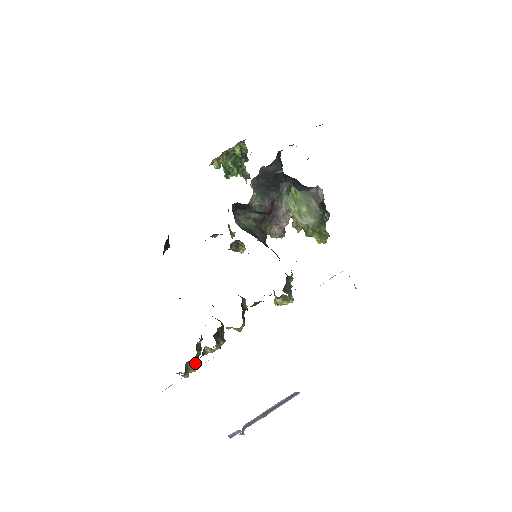
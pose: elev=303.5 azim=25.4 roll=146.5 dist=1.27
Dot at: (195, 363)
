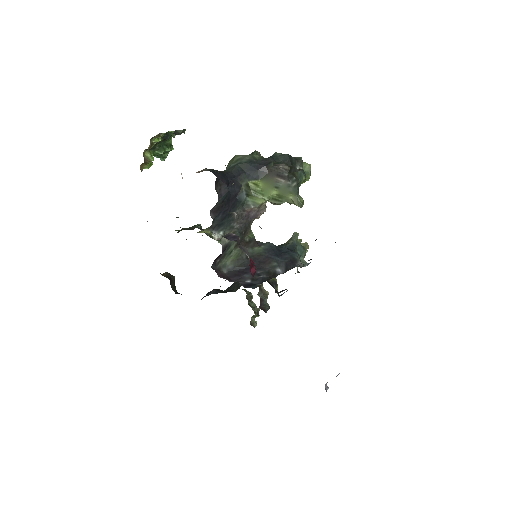
Dot at: (255, 314)
